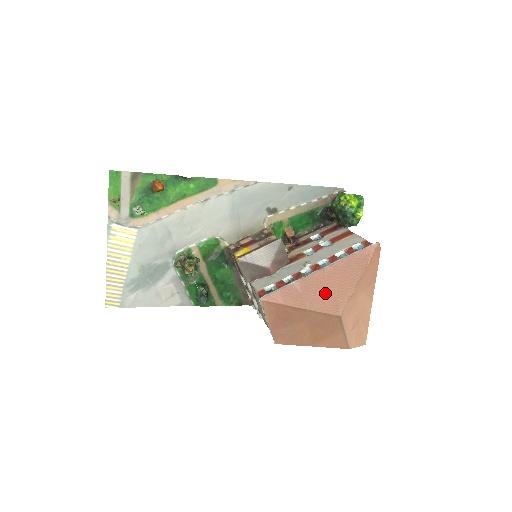
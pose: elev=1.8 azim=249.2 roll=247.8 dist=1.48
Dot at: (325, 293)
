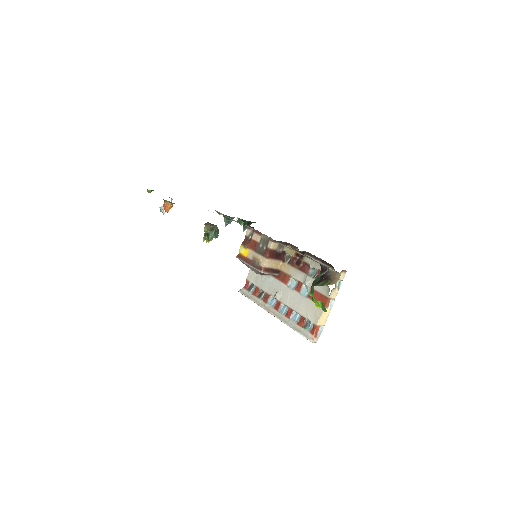
Dot at: occluded
